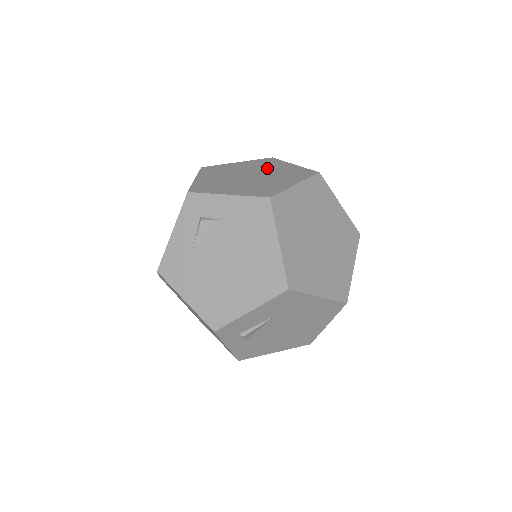
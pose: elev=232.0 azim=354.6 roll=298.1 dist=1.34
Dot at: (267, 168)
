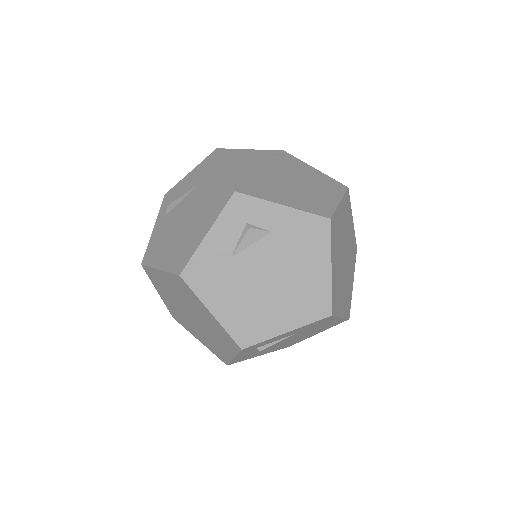
Dot at: (292, 168)
